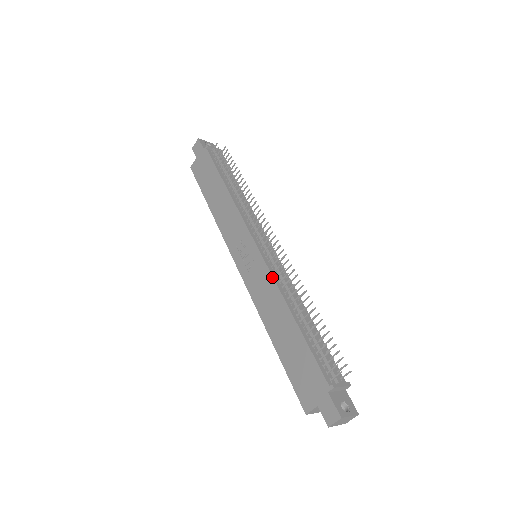
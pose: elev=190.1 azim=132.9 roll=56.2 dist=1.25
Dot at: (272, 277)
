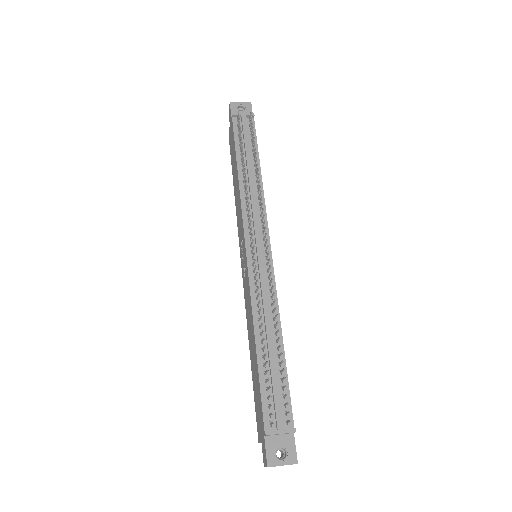
Dot at: (250, 292)
